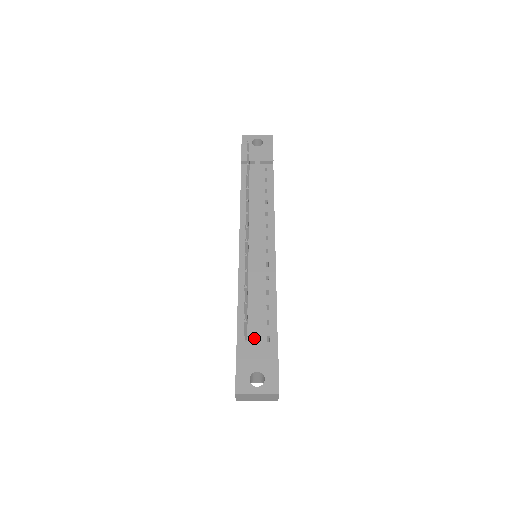
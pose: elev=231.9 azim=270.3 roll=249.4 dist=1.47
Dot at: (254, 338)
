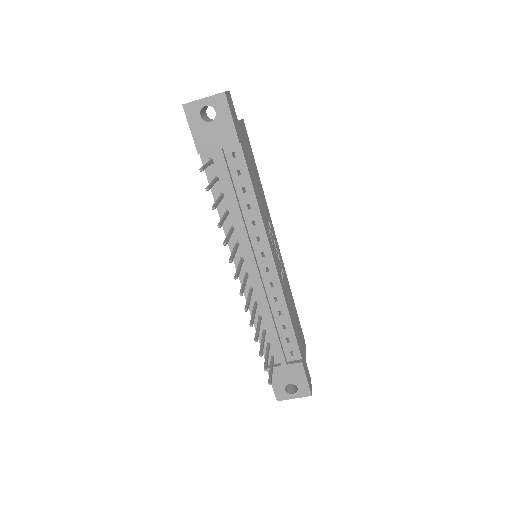
Dot at: occluded
